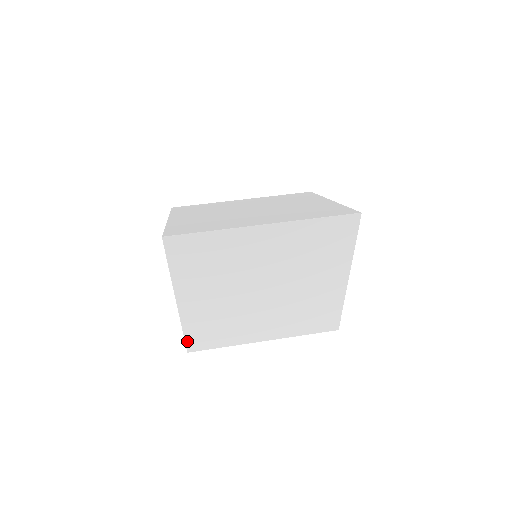
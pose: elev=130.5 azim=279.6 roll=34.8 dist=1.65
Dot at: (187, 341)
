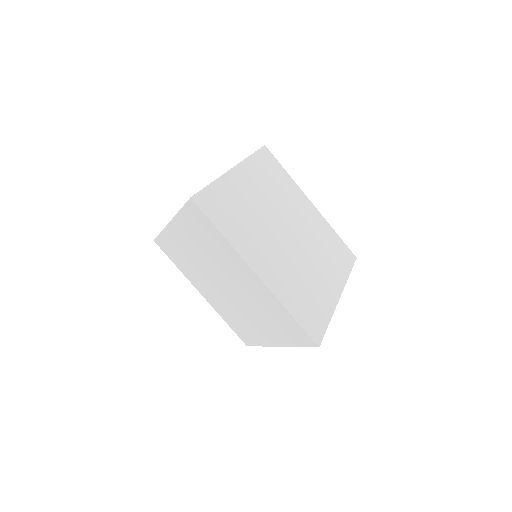
Dot at: (158, 238)
